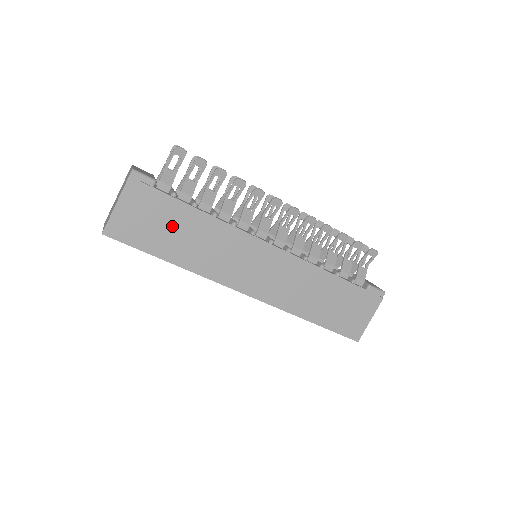
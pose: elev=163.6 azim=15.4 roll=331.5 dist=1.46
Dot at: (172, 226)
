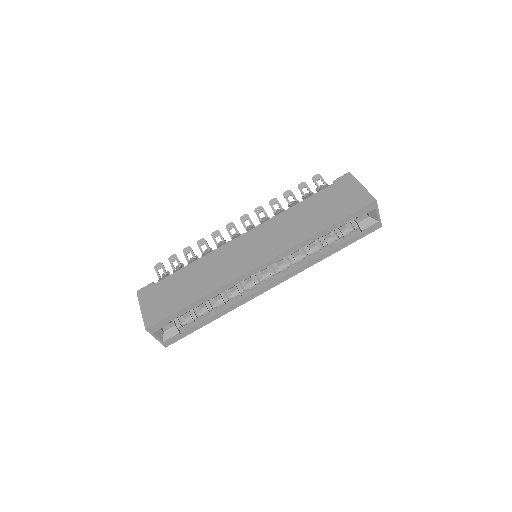
Dot at: (179, 287)
